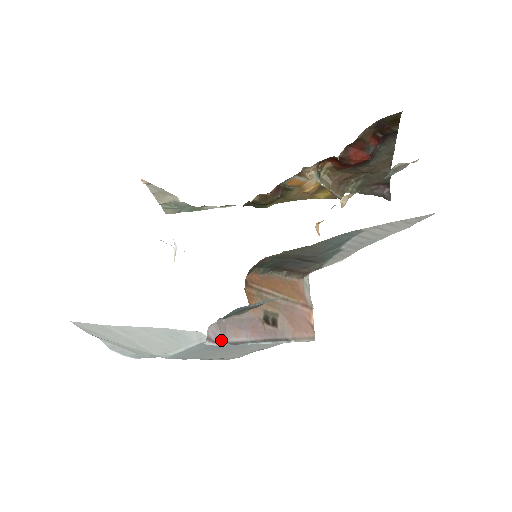
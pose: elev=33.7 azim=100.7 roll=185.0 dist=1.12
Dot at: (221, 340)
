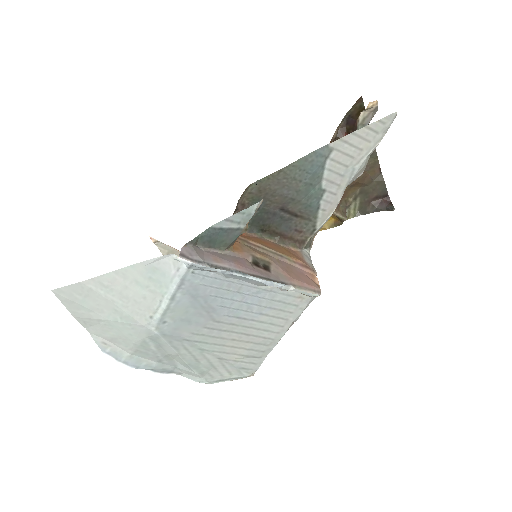
Dot at: (197, 259)
